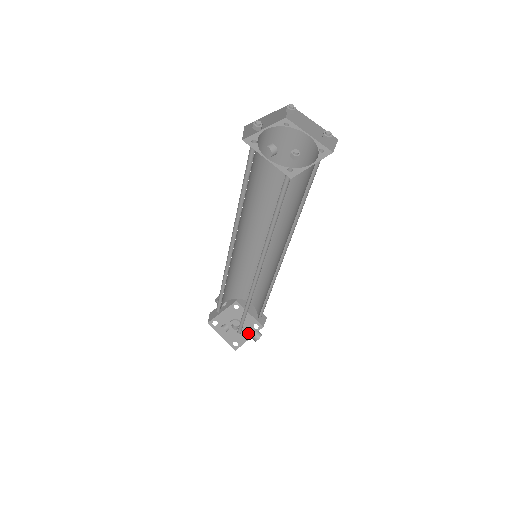
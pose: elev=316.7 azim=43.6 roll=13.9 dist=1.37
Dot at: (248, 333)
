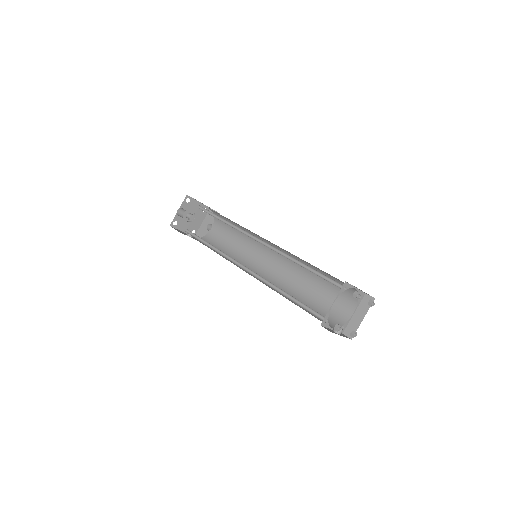
Dot at: (200, 219)
